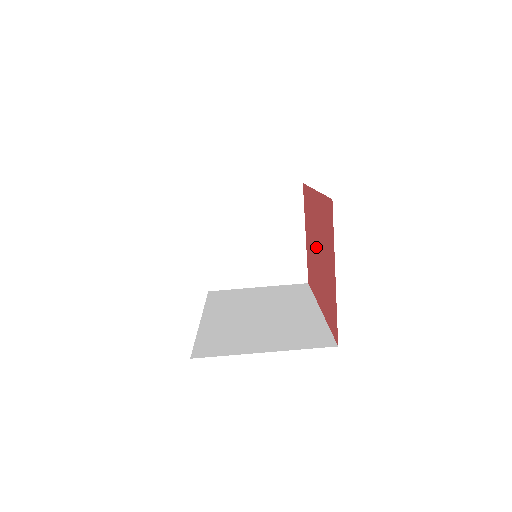
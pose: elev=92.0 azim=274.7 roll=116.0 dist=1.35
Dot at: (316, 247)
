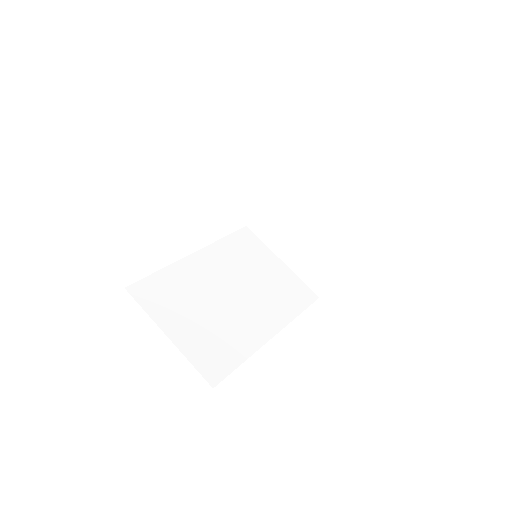
Dot at: occluded
